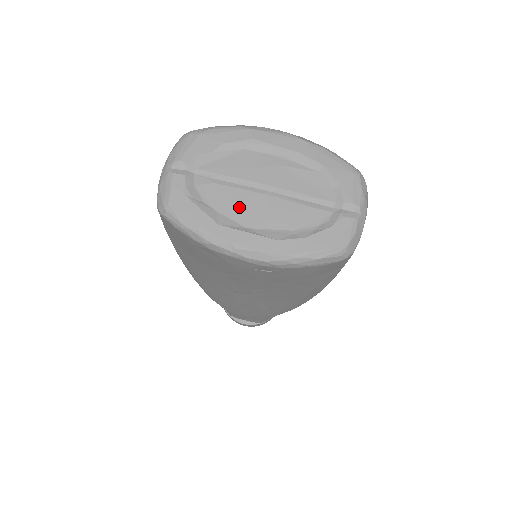
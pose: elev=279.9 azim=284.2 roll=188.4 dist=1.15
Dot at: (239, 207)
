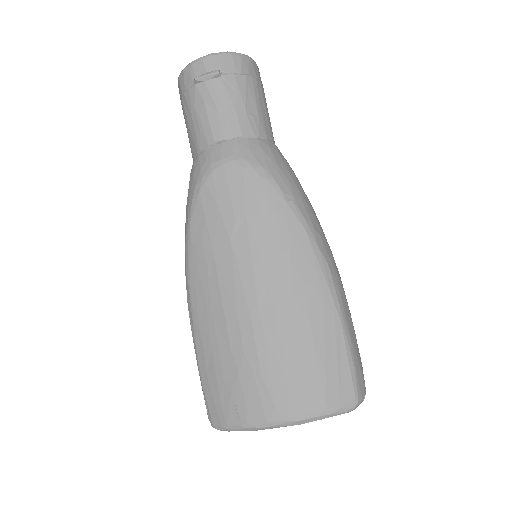
Dot at: occluded
